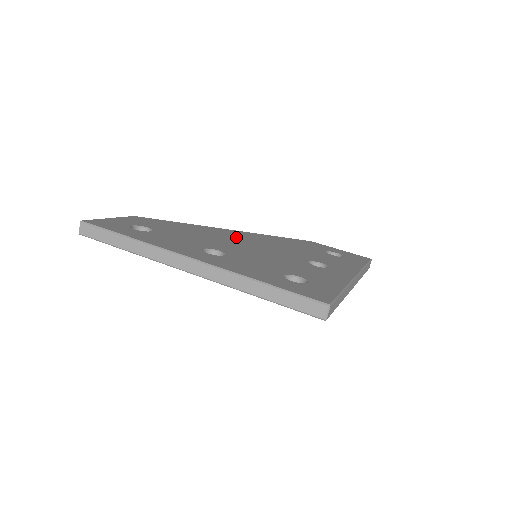
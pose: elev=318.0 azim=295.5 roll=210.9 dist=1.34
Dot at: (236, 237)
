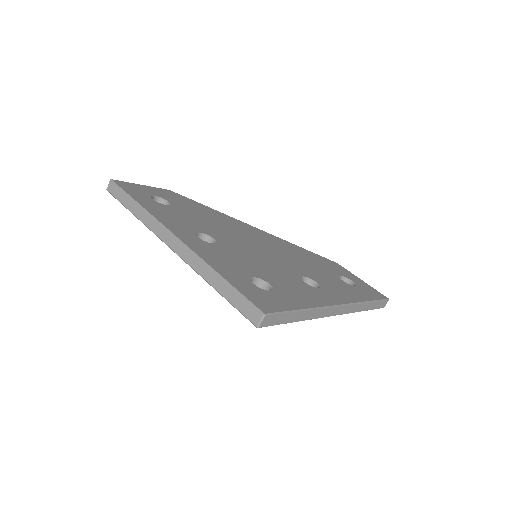
Dot at: (252, 234)
